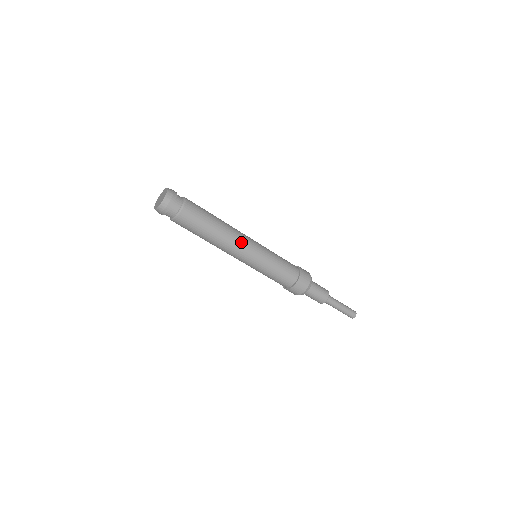
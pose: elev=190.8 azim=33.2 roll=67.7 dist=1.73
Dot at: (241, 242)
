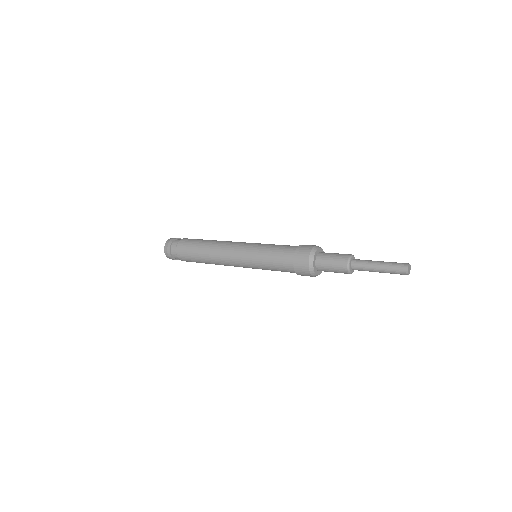
Dot at: (229, 245)
